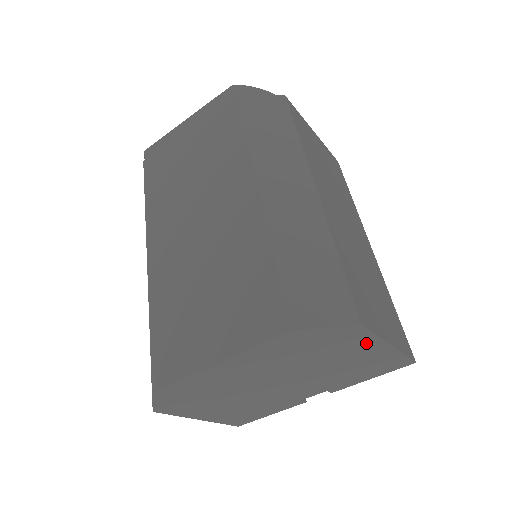
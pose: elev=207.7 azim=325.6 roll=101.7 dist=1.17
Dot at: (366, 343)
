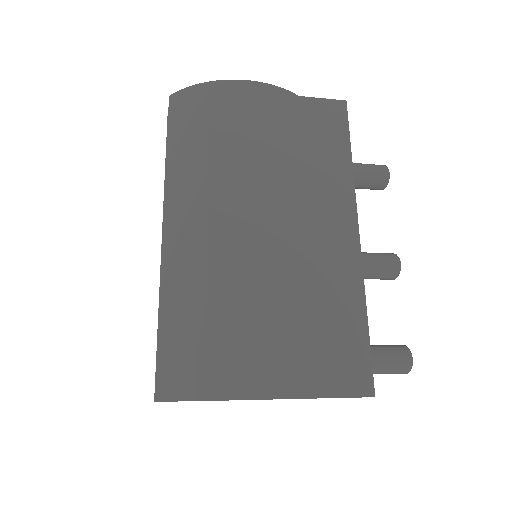
Dot at: occluded
